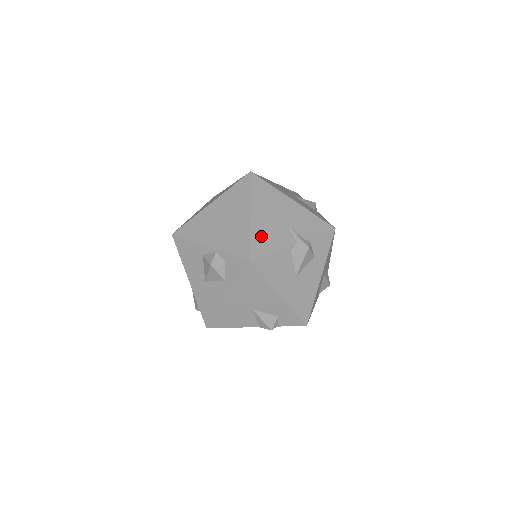
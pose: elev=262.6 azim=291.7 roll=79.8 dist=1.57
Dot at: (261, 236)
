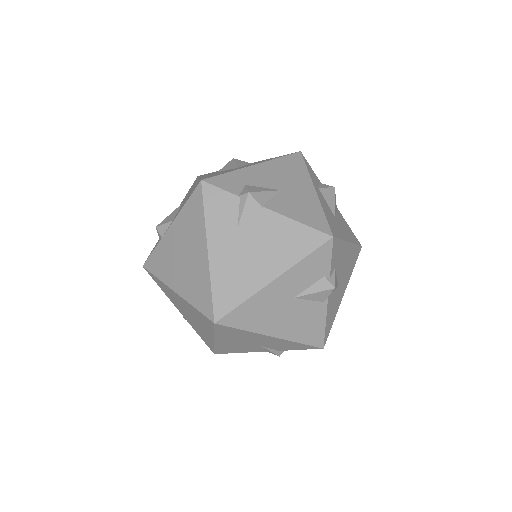
Dot at: (226, 348)
